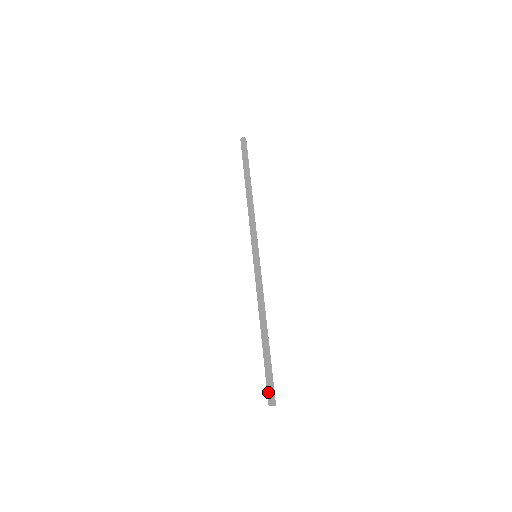
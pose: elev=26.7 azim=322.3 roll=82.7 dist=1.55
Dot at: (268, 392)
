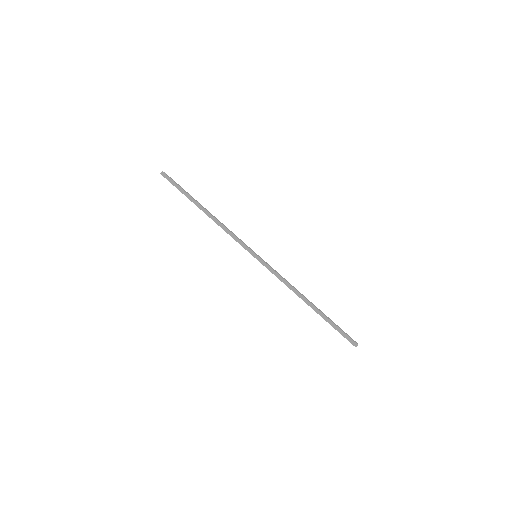
Dot at: (347, 339)
